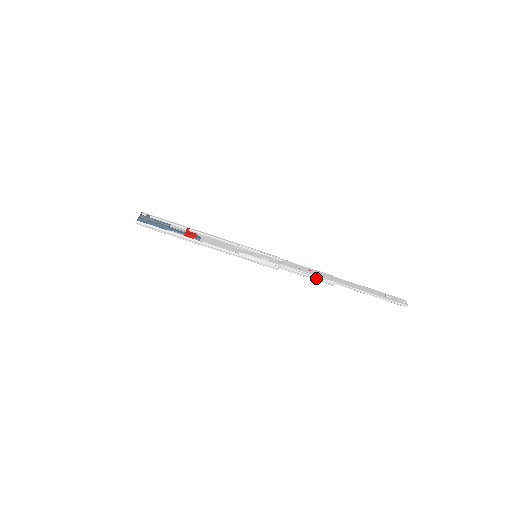
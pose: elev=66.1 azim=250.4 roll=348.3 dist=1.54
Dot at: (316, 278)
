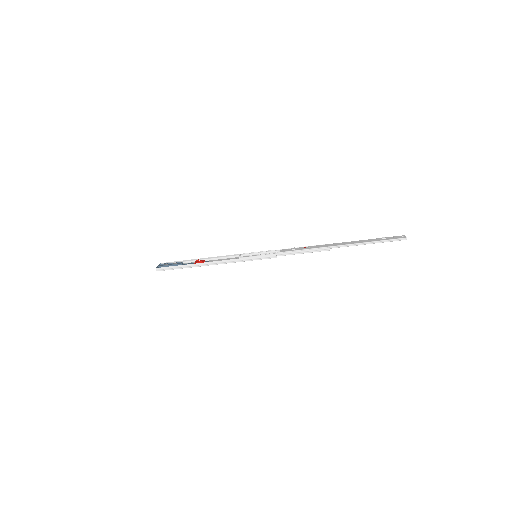
Dot at: (311, 250)
